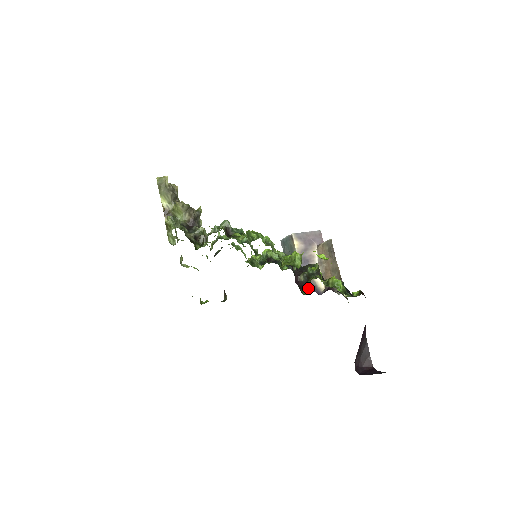
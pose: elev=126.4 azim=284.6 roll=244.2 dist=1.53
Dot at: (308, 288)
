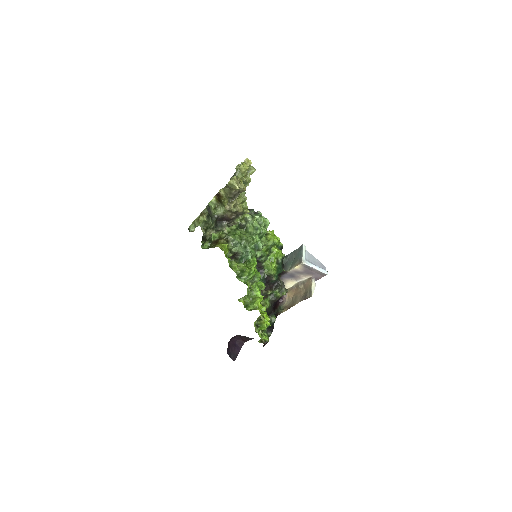
Dot at: occluded
